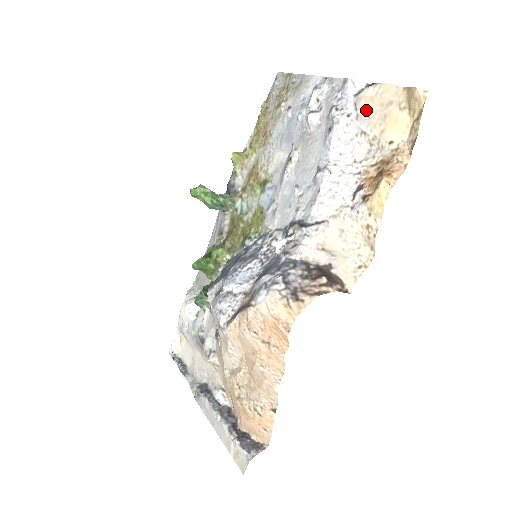
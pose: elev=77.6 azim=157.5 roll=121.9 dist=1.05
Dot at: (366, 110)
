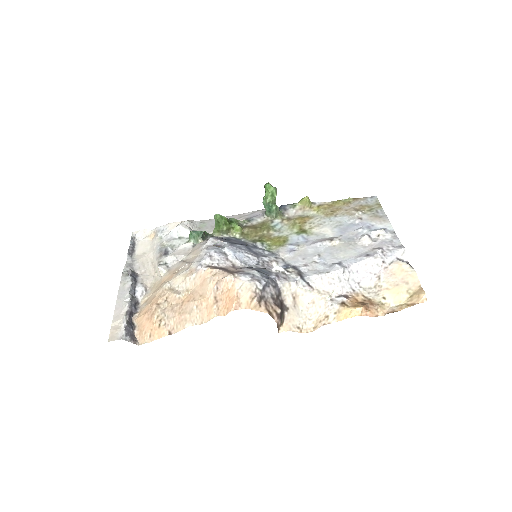
Dot at: (393, 271)
